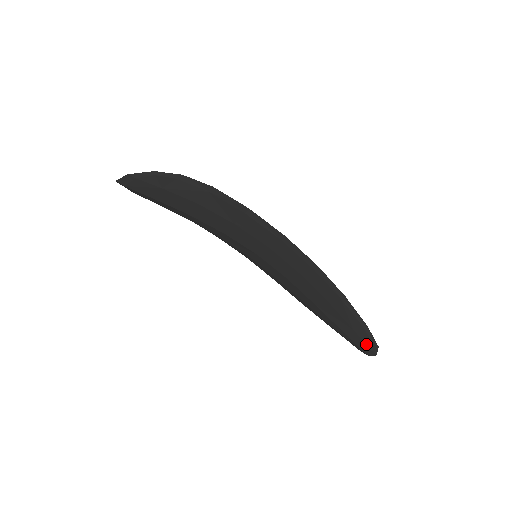
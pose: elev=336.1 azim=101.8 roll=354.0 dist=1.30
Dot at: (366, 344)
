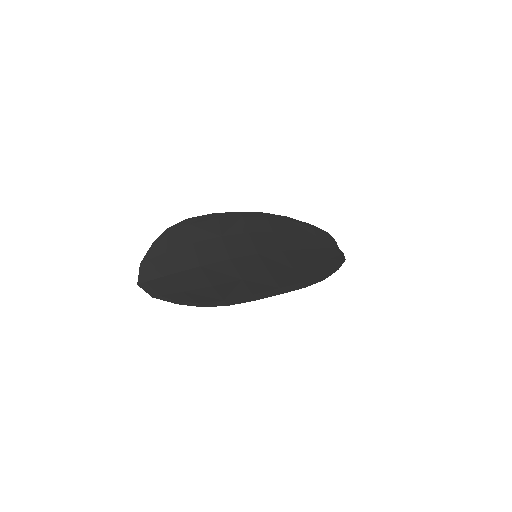
Dot at: (337, 257)
